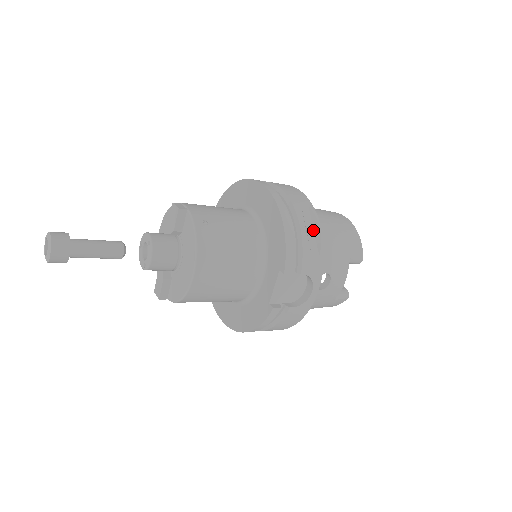
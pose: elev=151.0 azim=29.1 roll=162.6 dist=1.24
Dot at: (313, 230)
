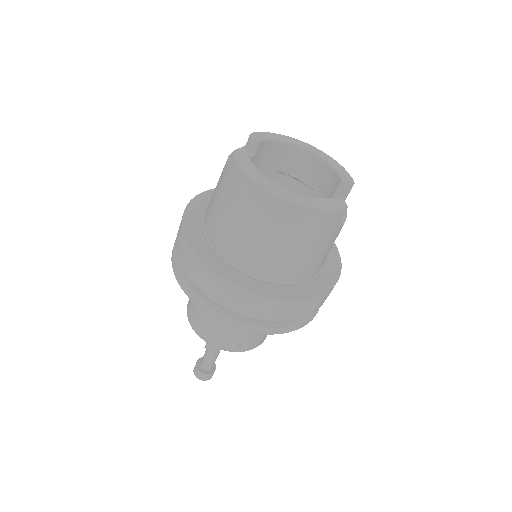
Dot at: occluded
